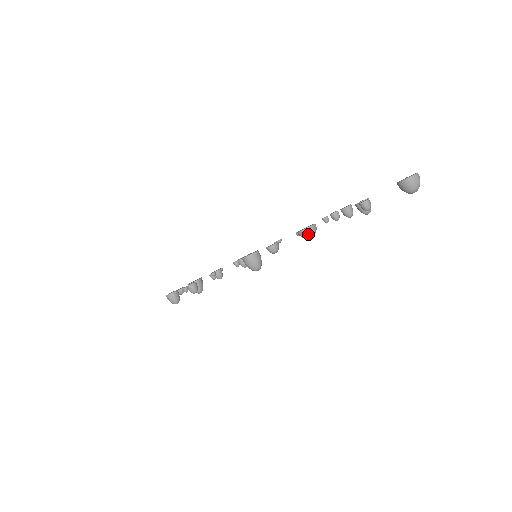
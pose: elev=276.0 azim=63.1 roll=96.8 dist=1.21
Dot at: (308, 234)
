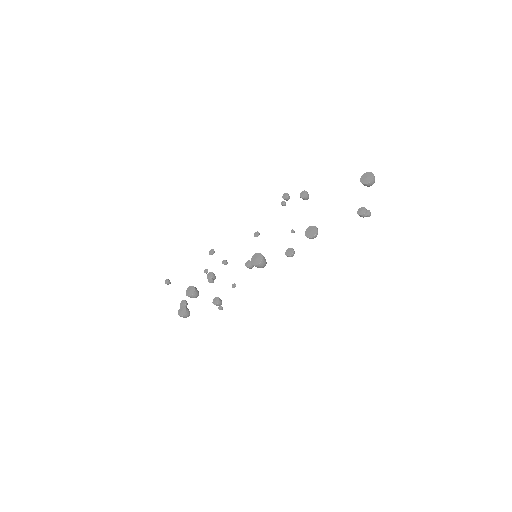
Dot at: occluded
